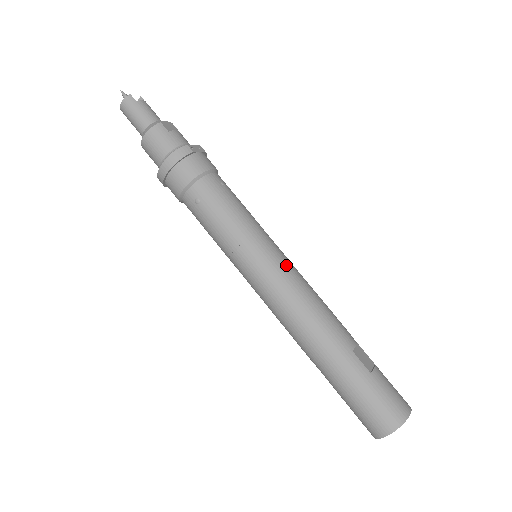
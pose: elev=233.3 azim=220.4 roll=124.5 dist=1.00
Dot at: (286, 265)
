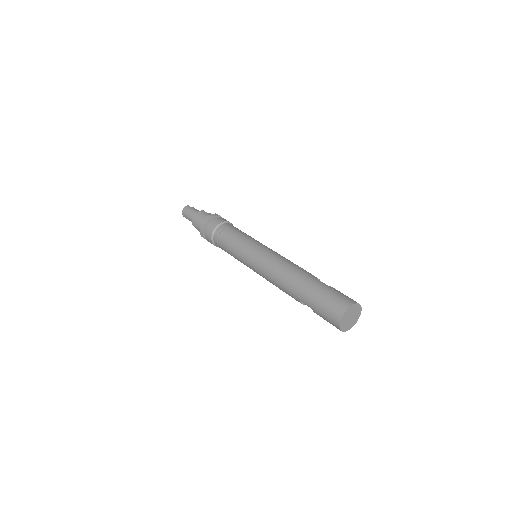
Dot at: occluded
